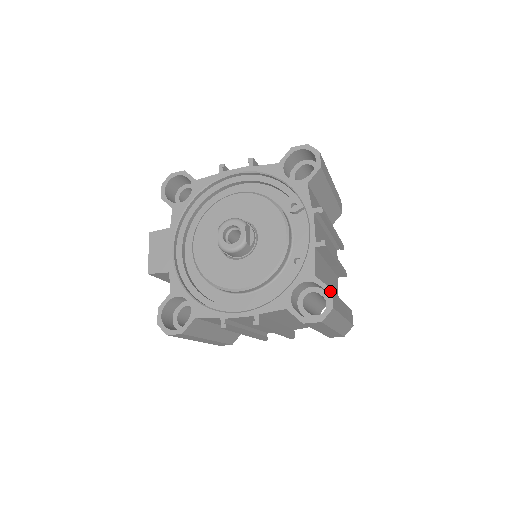
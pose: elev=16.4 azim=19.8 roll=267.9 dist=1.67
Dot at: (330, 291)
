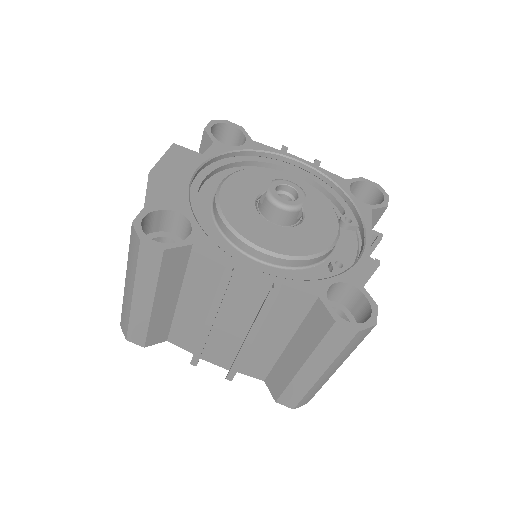
Dot at: (376, 307)
